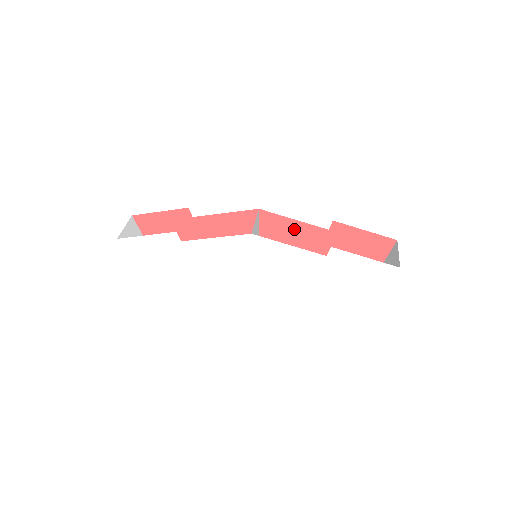
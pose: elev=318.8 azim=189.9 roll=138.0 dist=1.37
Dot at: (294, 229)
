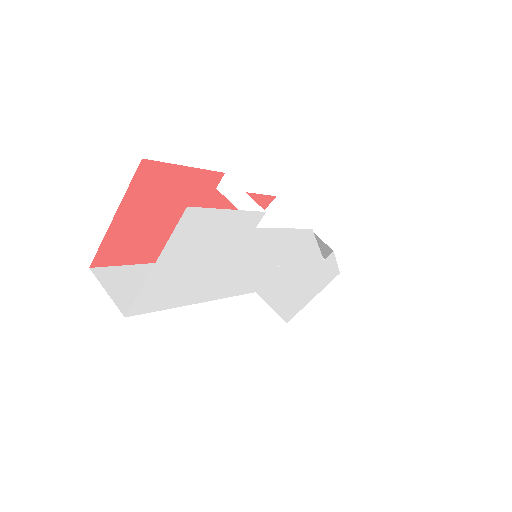
Dot at: occluded
